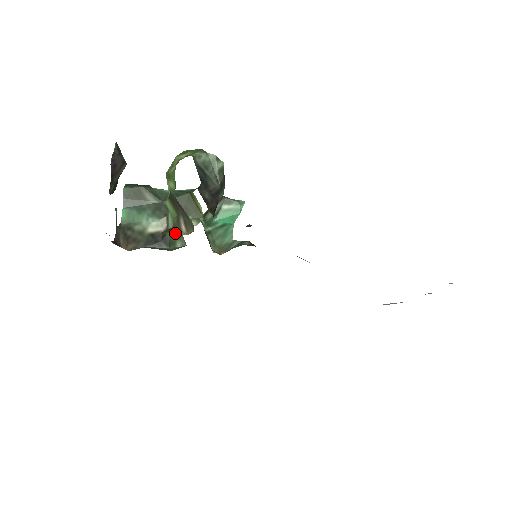
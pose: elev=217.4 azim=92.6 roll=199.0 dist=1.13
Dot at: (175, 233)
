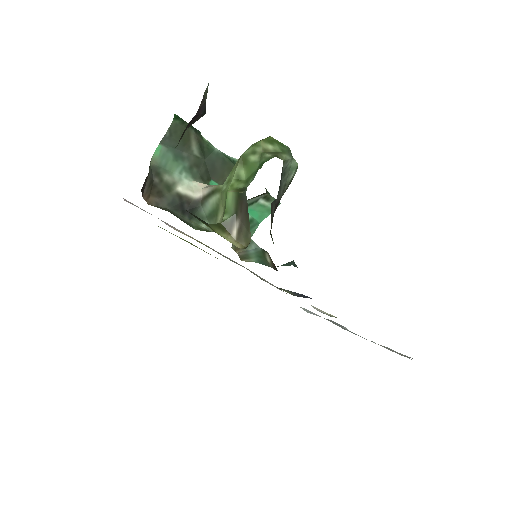
Dot at: (224, 235)
